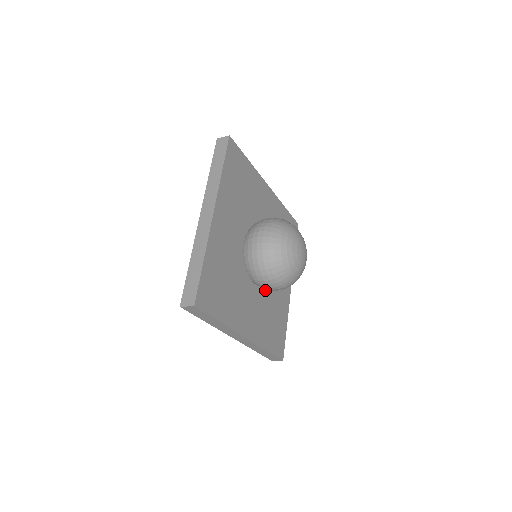
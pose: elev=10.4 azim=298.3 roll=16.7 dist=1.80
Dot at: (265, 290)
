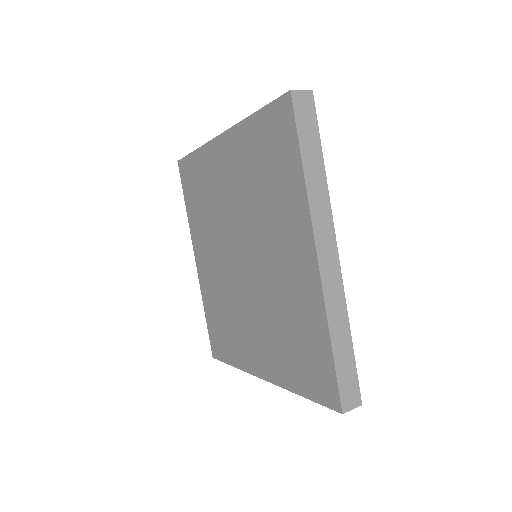
Dot at: occluded
